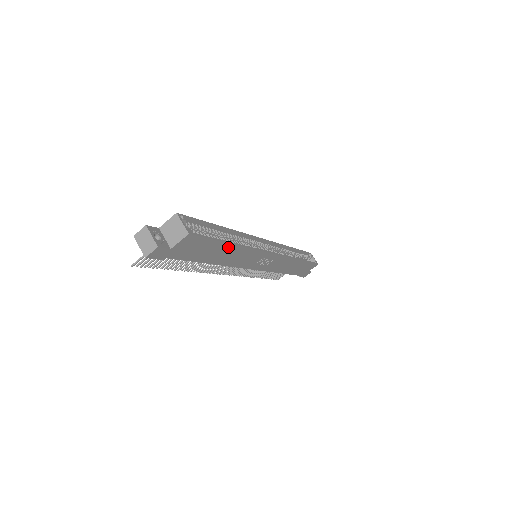
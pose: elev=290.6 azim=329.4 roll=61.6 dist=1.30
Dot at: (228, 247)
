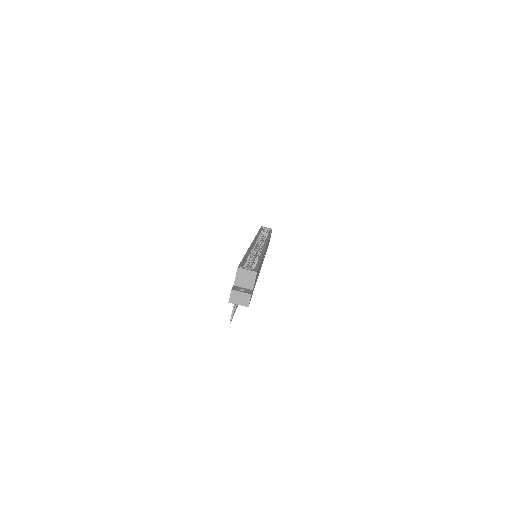
Dot at: occluded
